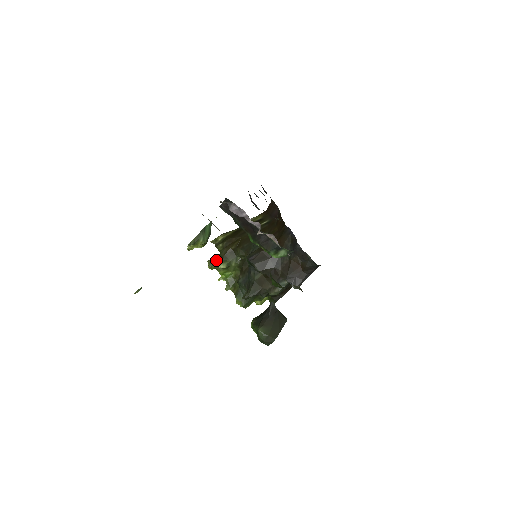
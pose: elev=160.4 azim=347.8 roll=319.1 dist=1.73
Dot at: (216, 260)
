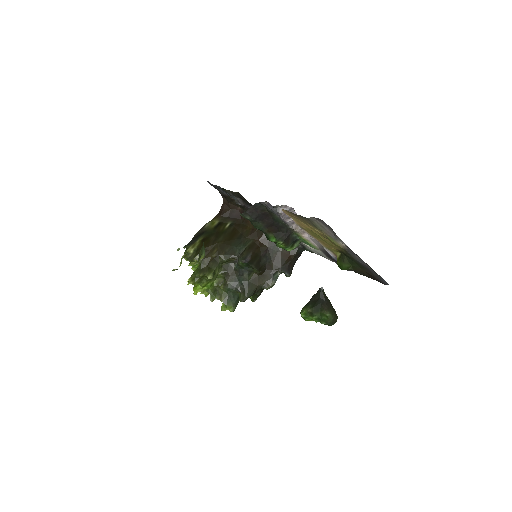
Dot at: (200, 273)
